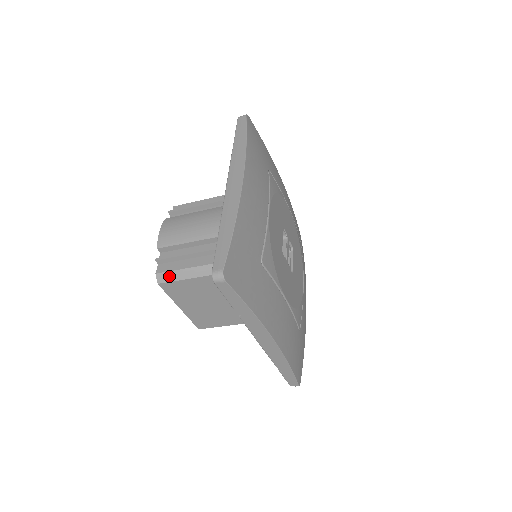
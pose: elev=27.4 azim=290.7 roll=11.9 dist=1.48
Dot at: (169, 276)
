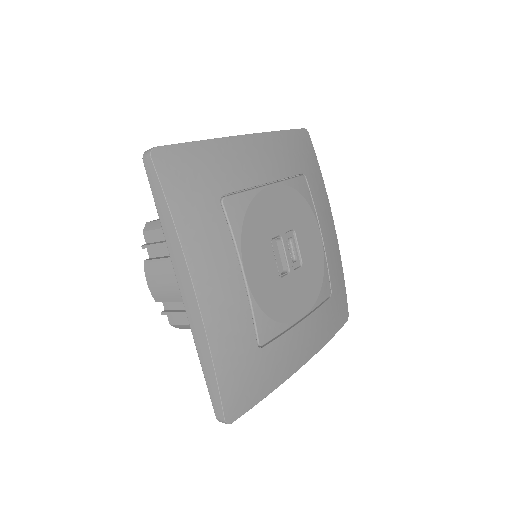
Dot at: (182, 327)
